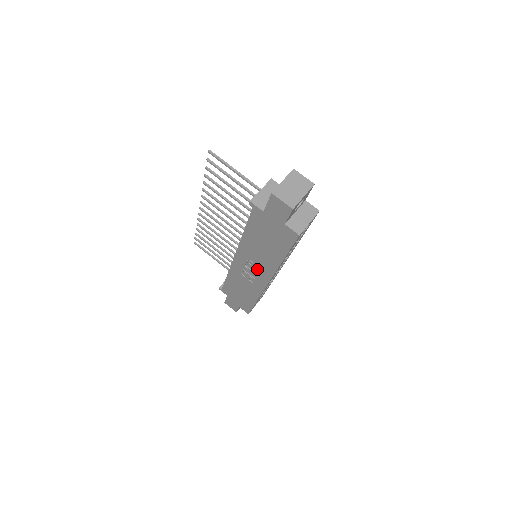
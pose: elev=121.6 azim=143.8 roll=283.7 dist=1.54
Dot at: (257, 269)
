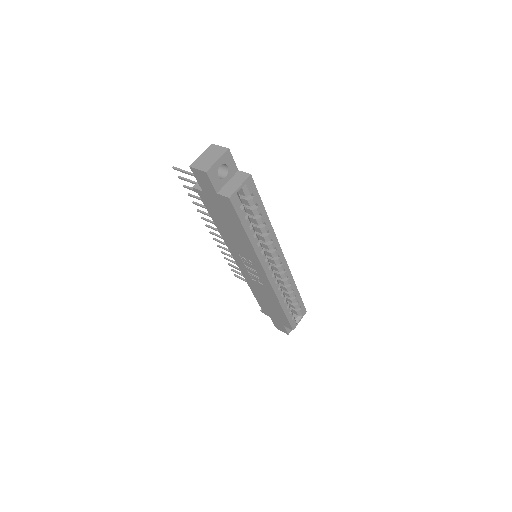
Dot at: (251, 264)
